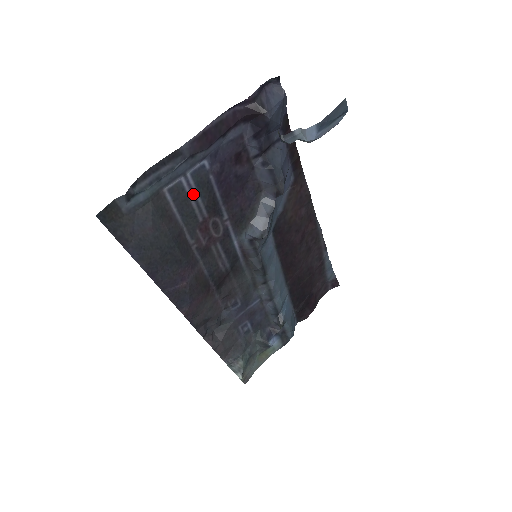
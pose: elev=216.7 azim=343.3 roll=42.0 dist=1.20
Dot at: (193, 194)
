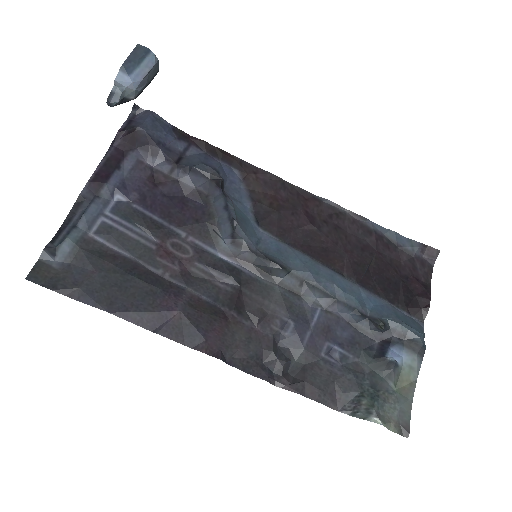
Dot at: (126, 227)
